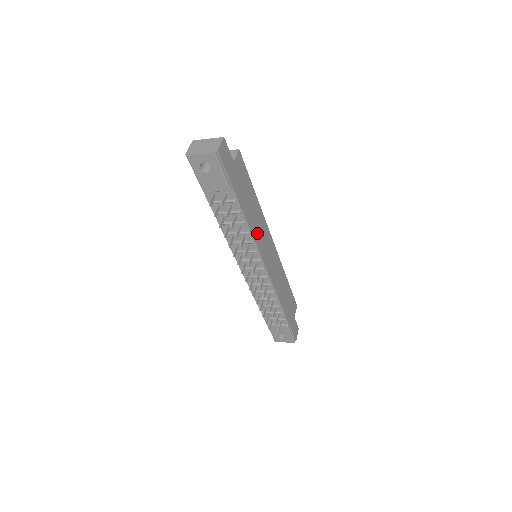
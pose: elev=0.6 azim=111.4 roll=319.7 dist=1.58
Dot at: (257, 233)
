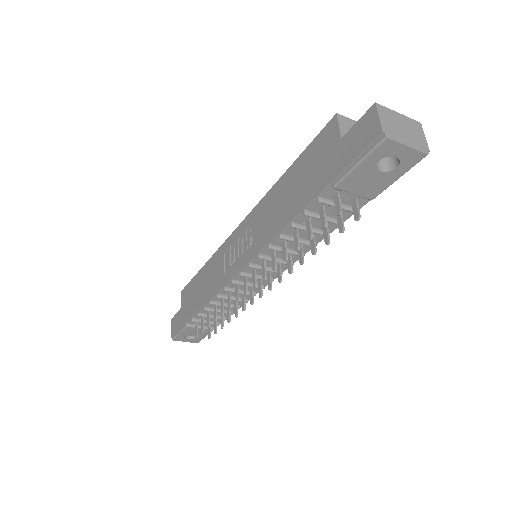
Dot at: occluded
